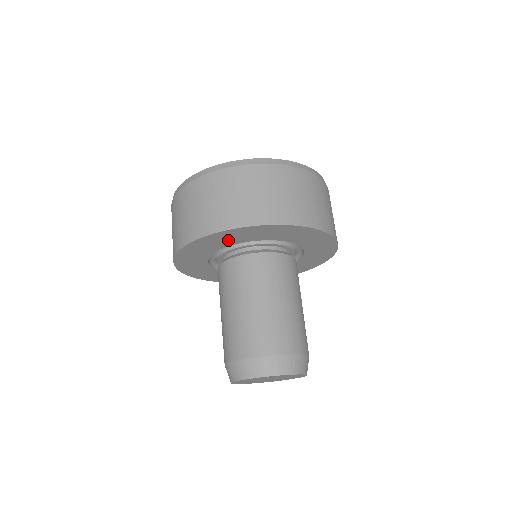
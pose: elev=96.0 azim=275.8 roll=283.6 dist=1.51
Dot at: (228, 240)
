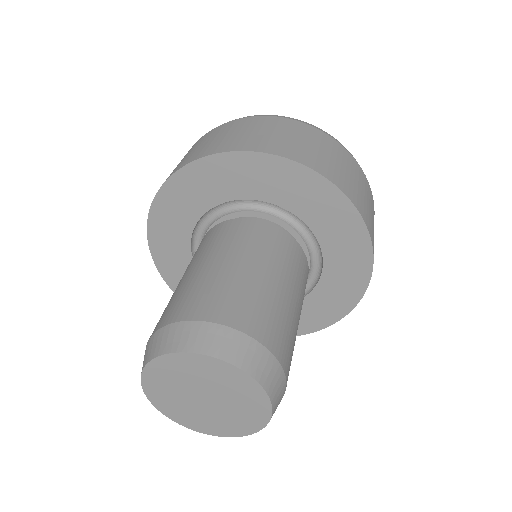
Dot at: (229, 183)
